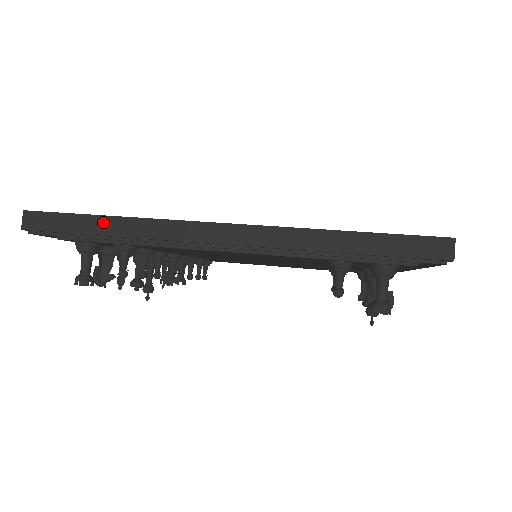
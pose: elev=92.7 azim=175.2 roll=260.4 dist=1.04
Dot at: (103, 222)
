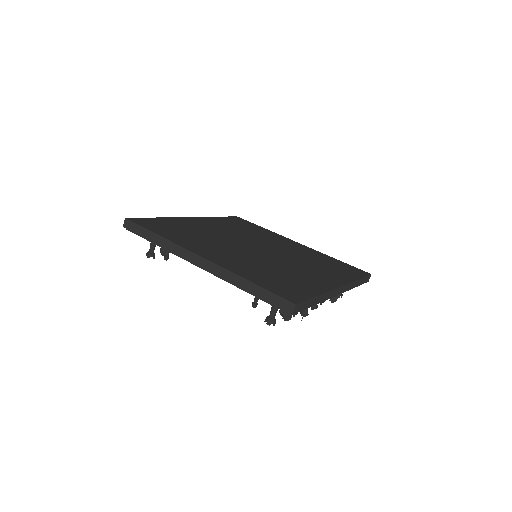
Dot at: (154, 236)
